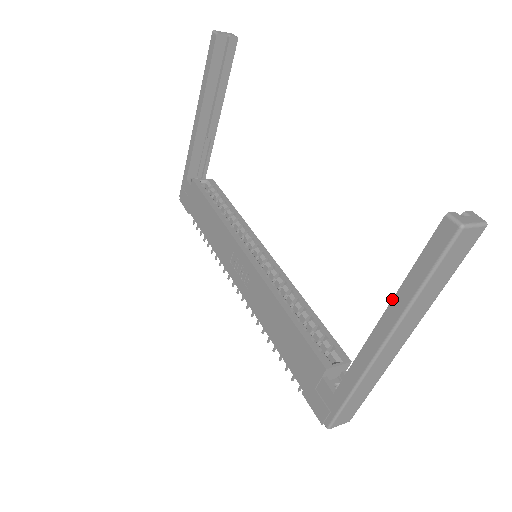
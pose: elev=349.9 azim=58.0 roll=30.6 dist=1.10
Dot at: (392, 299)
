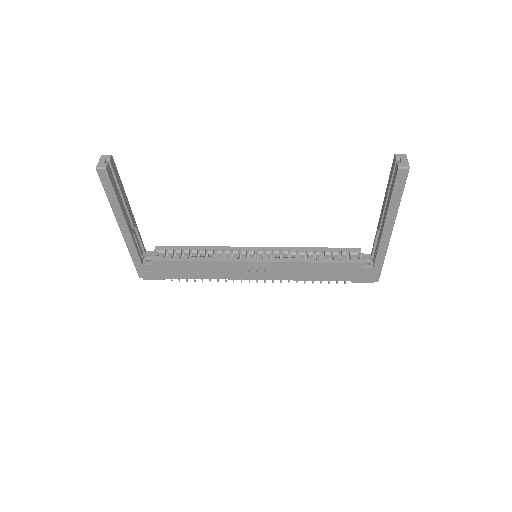
Dot at: (387, 213)
